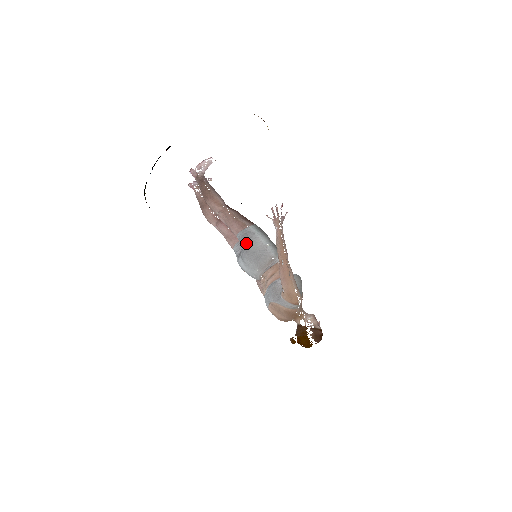
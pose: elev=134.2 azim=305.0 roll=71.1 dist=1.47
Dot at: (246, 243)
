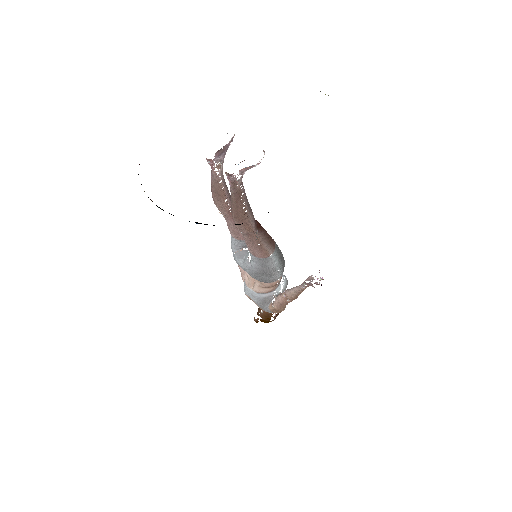
Dot at: (260, 270)
